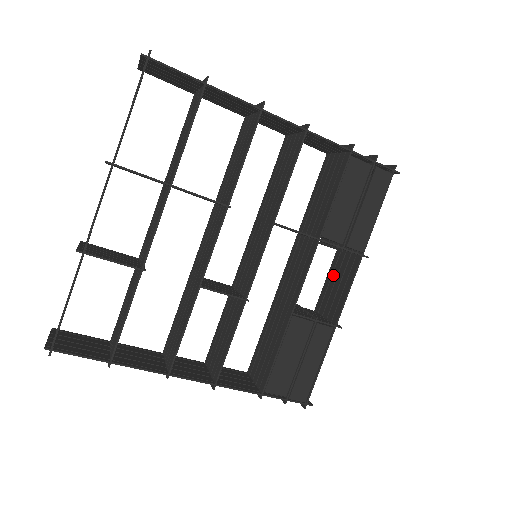
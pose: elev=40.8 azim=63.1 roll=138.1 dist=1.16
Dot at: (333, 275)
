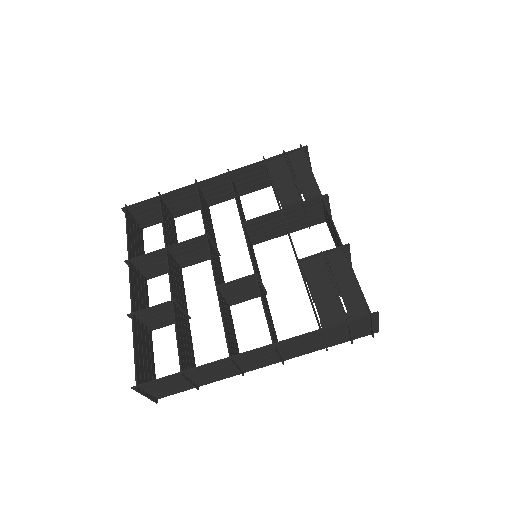
Dot at: (332, 234)
